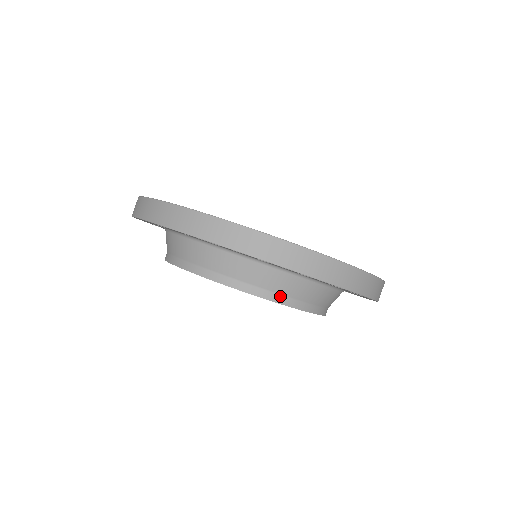
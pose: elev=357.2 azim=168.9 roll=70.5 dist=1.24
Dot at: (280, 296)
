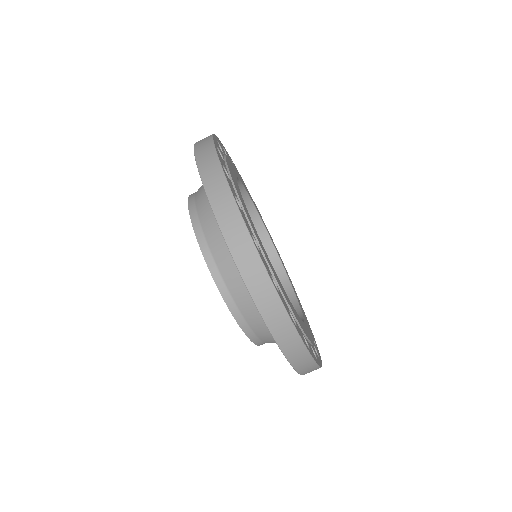
Dot at: (262, 342)
